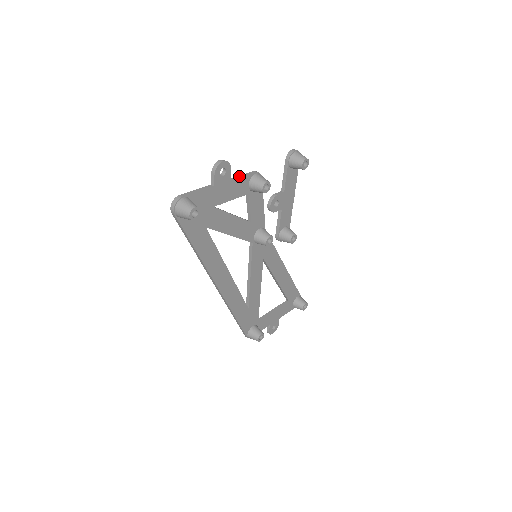
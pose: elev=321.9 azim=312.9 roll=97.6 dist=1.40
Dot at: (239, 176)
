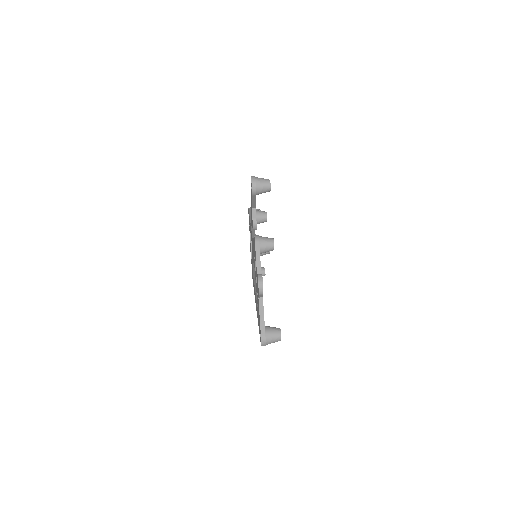
Dot at: (257, 262)
